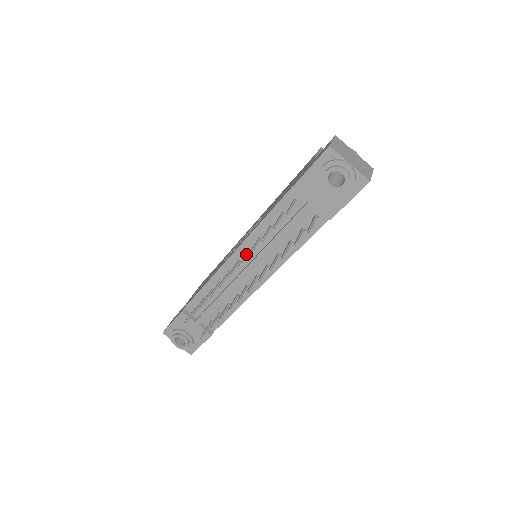
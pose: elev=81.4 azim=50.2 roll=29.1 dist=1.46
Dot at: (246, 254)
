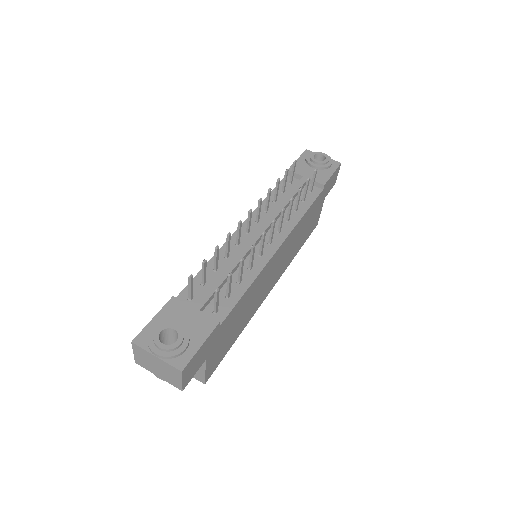
Dot at: (259, 212)
